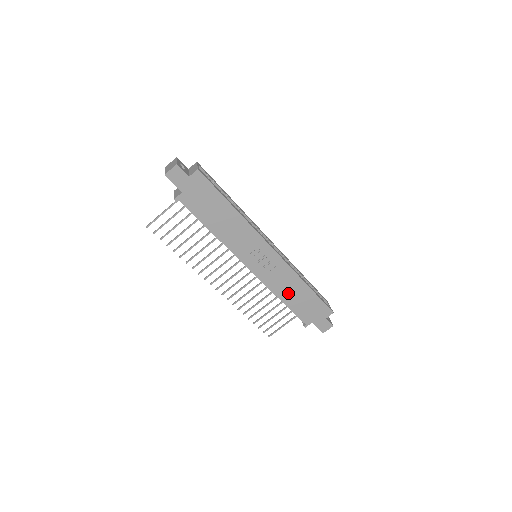
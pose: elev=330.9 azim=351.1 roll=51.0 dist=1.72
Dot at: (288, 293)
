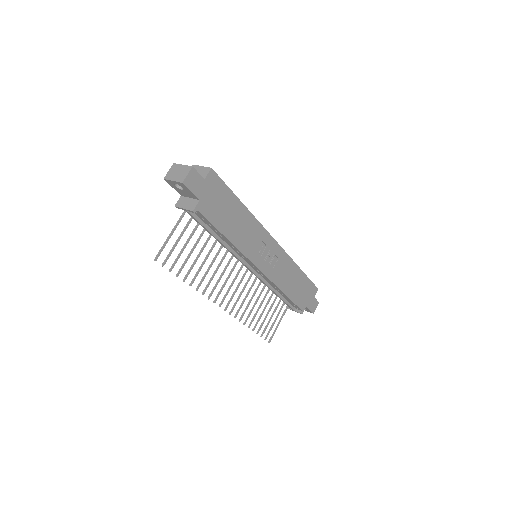
Dot at: (288, 284)
